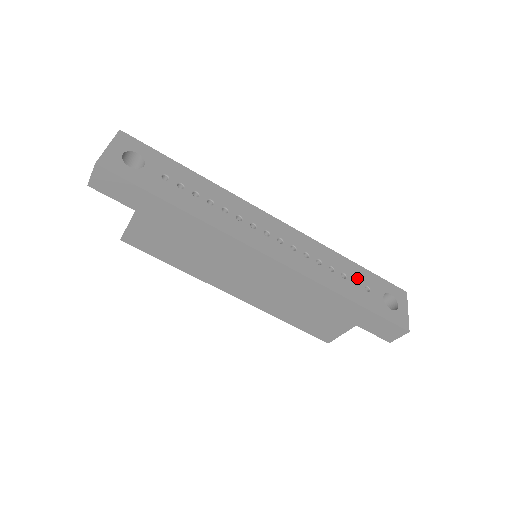
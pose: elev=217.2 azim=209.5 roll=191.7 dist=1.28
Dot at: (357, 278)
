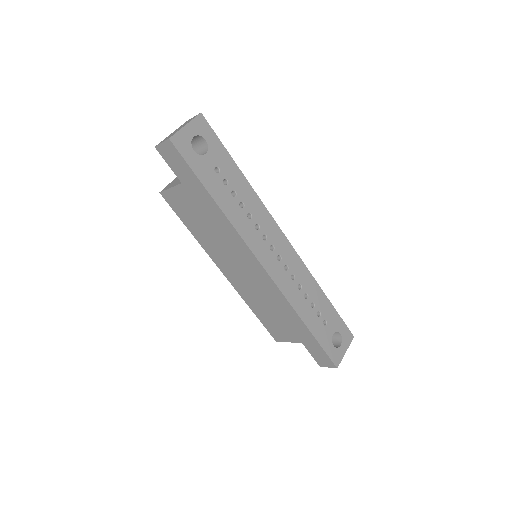
Dot at: (322, 311)
